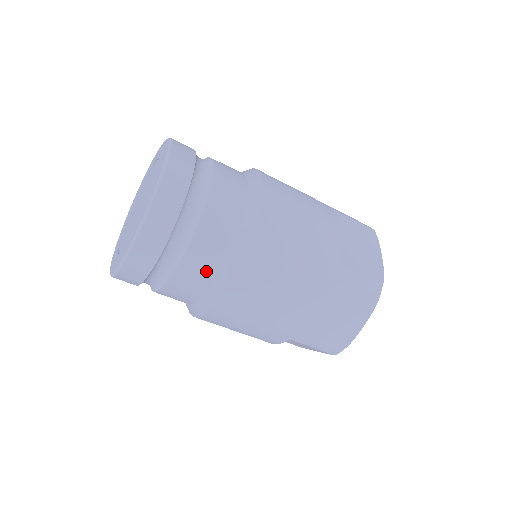
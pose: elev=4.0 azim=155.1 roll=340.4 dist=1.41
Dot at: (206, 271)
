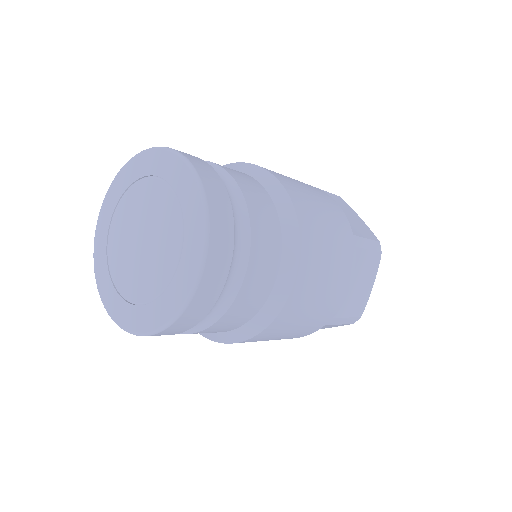
Dot at: occluded
